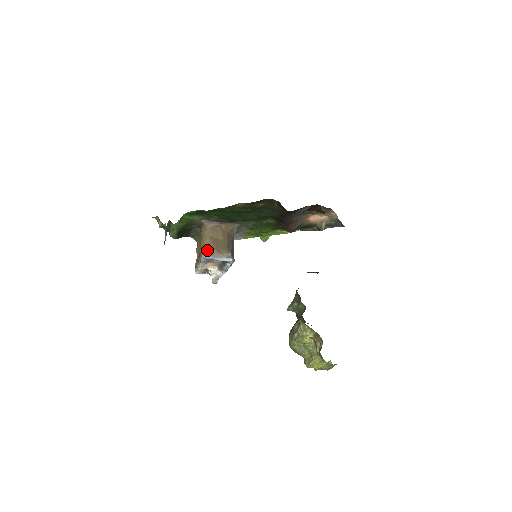
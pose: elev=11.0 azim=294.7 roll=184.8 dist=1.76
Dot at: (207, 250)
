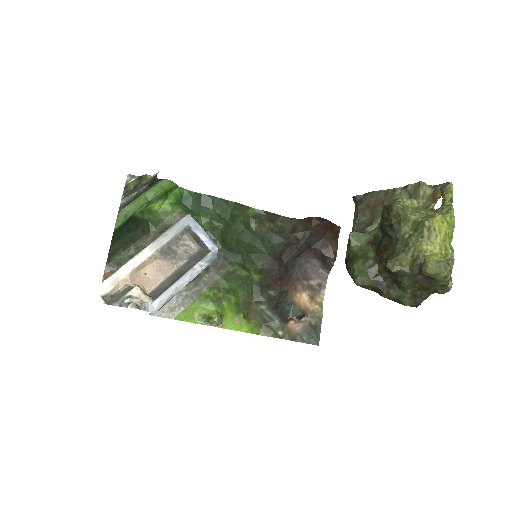
Dot at: occluded
